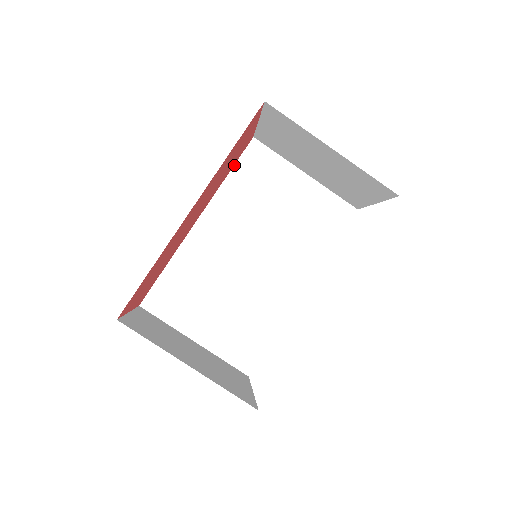
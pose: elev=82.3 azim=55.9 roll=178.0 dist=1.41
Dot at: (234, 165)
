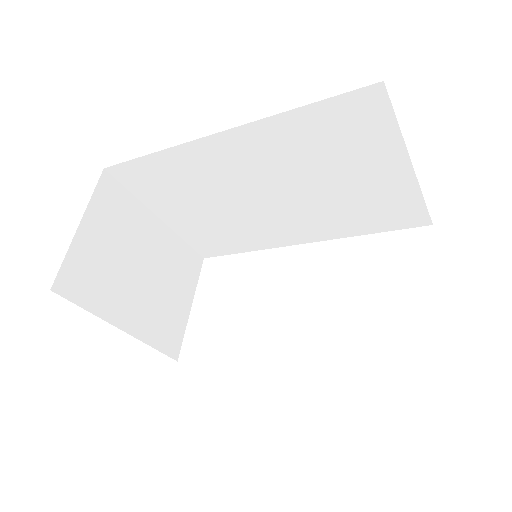
Dot at: occluded
